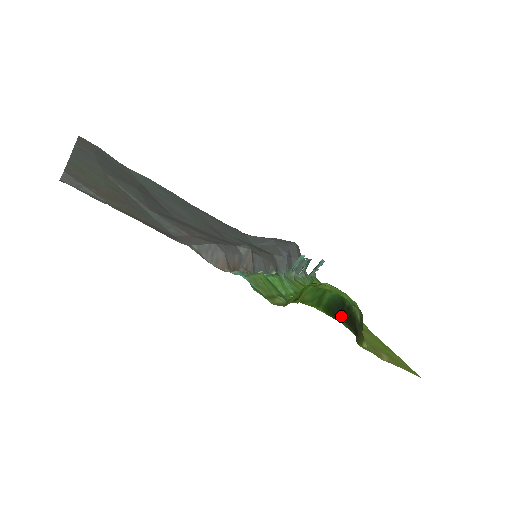
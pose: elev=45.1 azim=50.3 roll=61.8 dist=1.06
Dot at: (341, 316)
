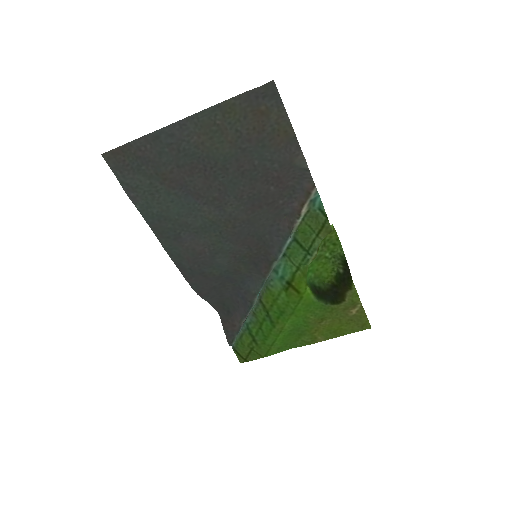
Dot at: (318, 294)
